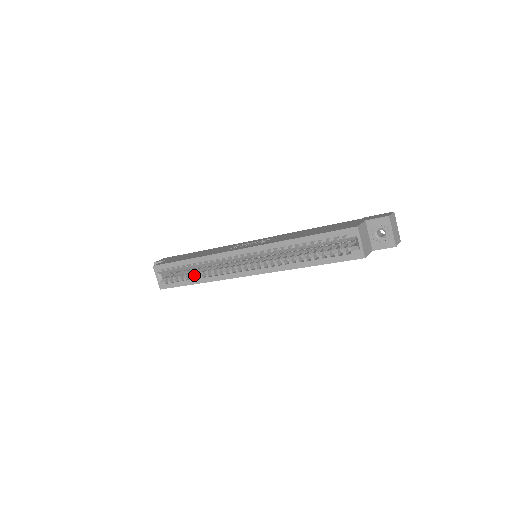
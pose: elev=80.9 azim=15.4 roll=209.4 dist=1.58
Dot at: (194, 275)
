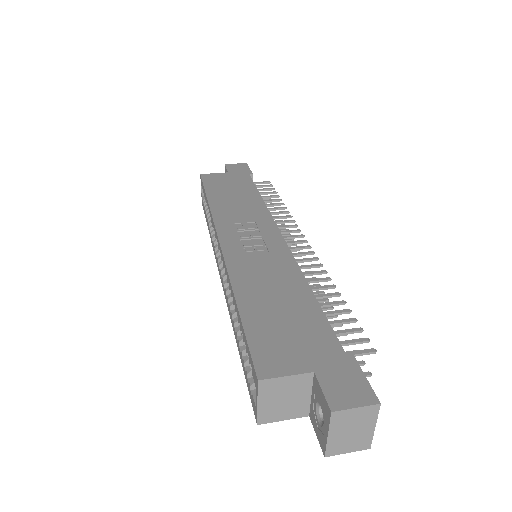
Dot at: occluded
